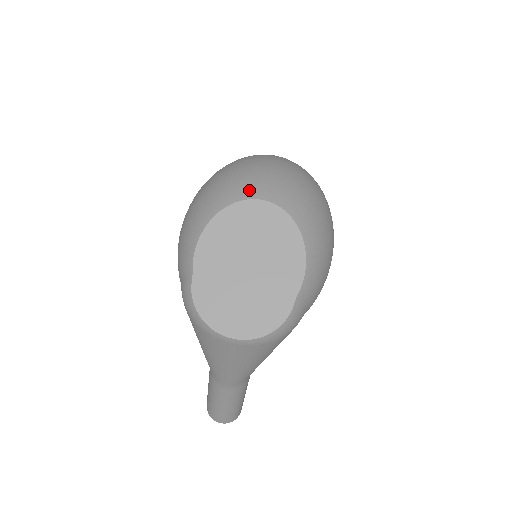
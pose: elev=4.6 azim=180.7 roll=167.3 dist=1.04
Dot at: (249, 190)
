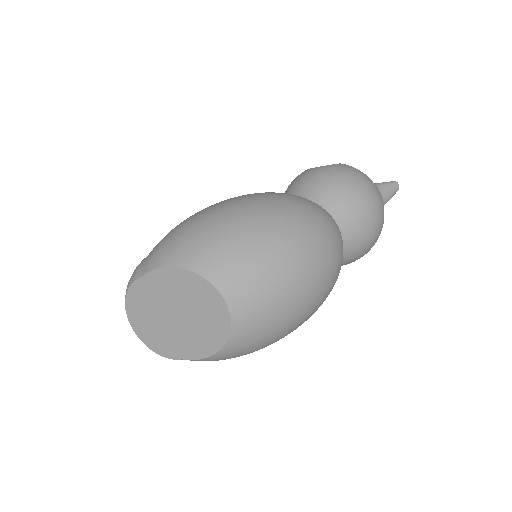
Dot at: (230, 284)
